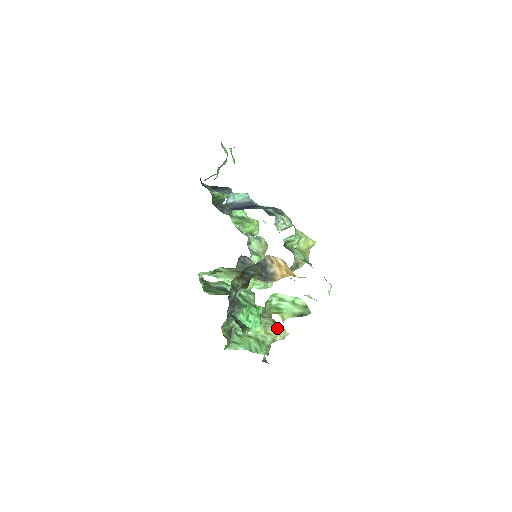
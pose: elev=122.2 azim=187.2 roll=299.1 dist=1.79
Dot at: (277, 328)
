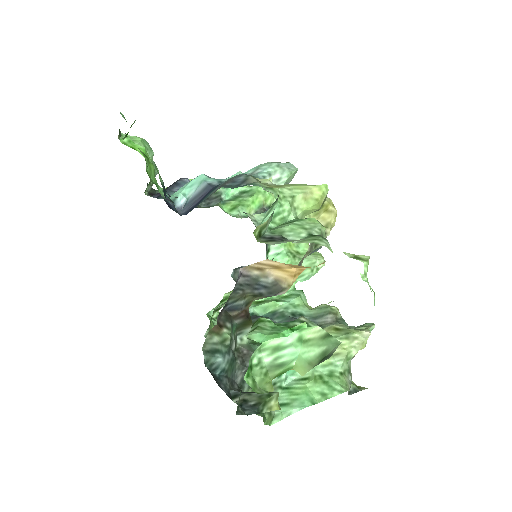
Dot at: (344, 338)
